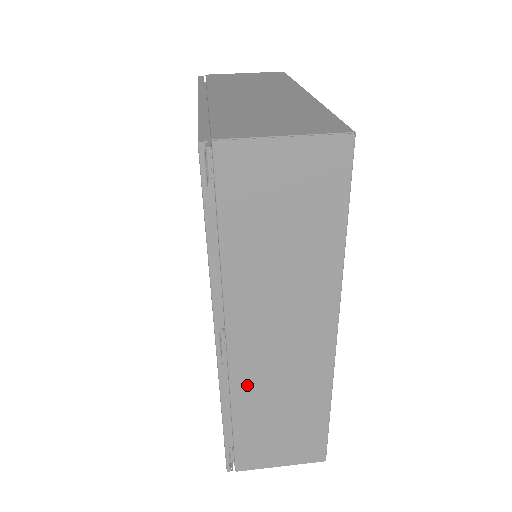
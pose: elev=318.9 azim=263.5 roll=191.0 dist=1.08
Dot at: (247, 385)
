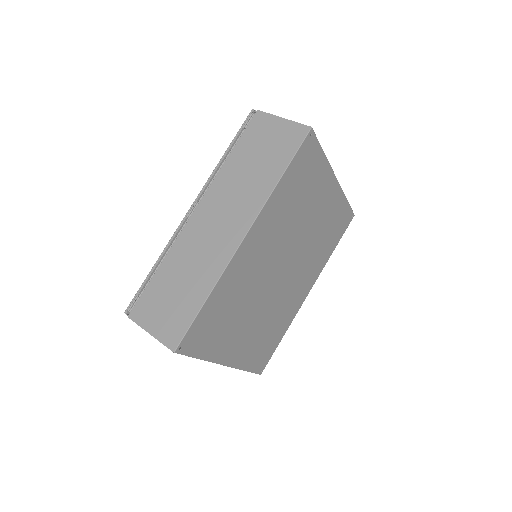
Dot at: (183, 245)
